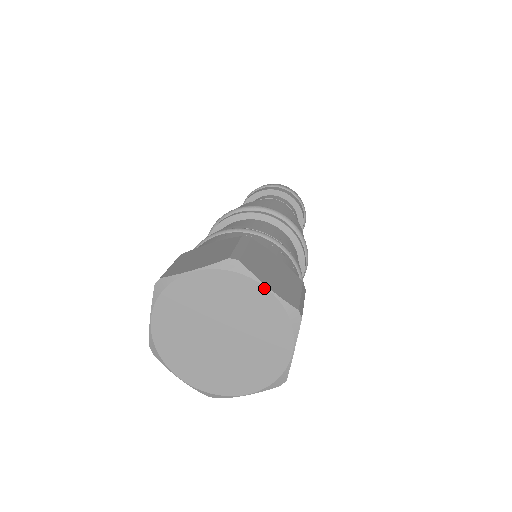
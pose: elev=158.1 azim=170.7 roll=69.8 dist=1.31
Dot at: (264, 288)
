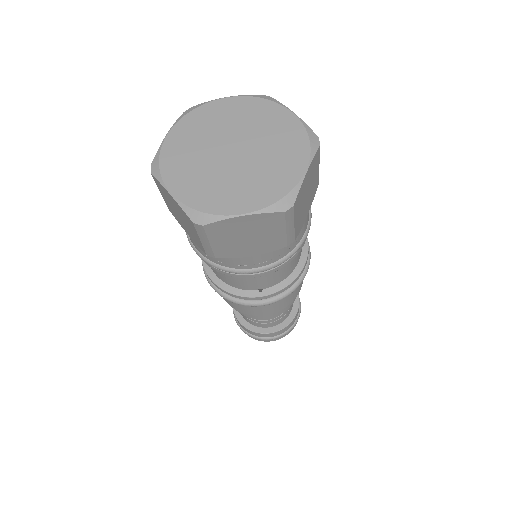
Dot at: (289, 112)
